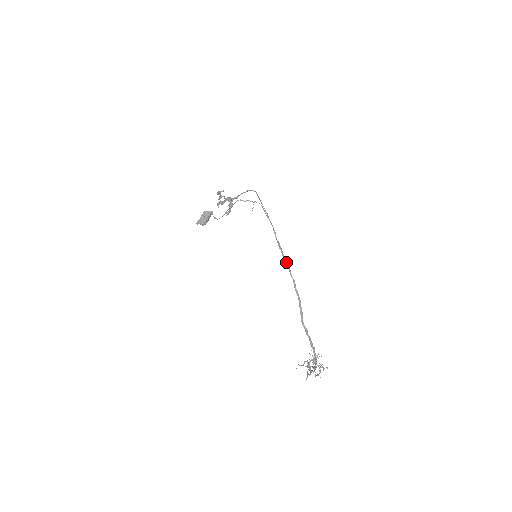
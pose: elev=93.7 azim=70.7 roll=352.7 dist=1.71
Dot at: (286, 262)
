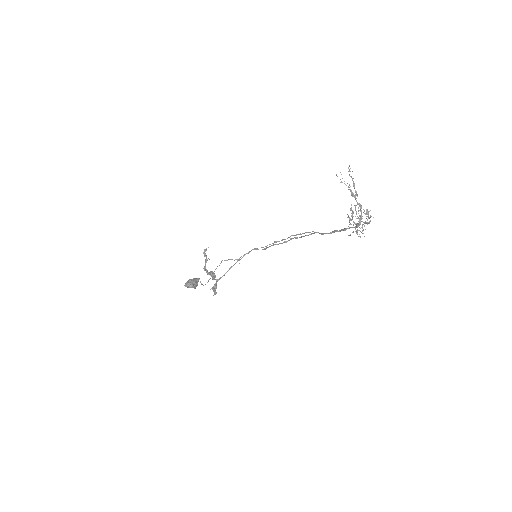
Dot at: occluded
